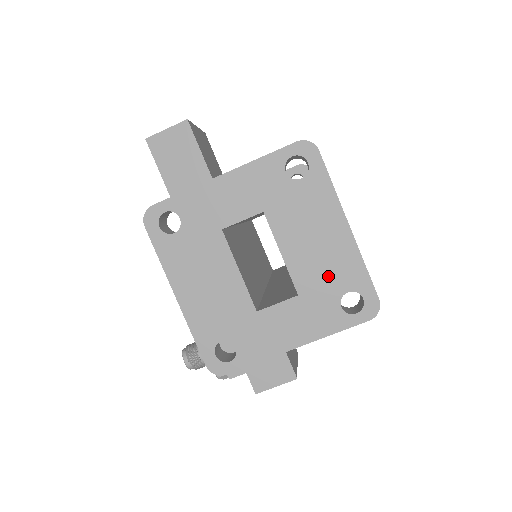
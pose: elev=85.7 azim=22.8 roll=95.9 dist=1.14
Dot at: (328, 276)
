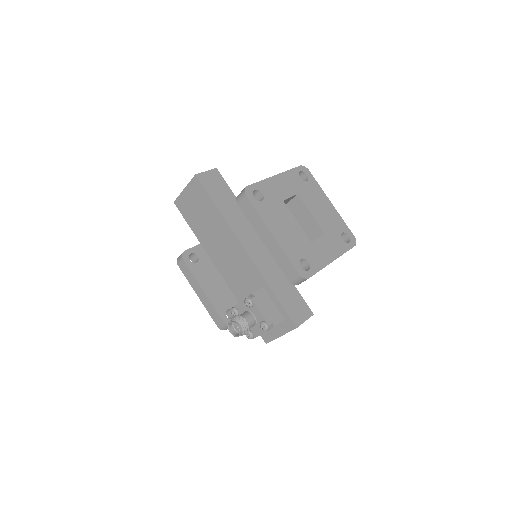
Dot at: (333, 225)
